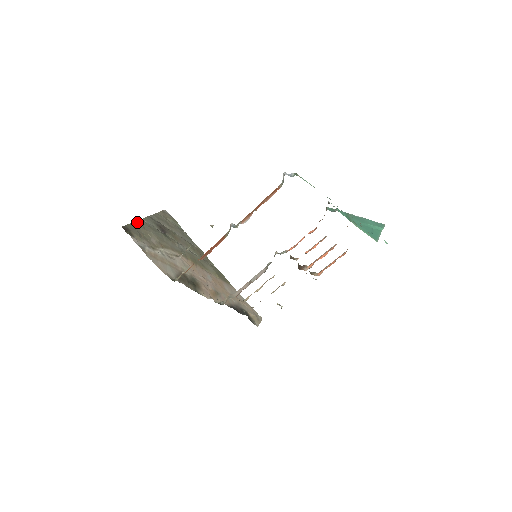
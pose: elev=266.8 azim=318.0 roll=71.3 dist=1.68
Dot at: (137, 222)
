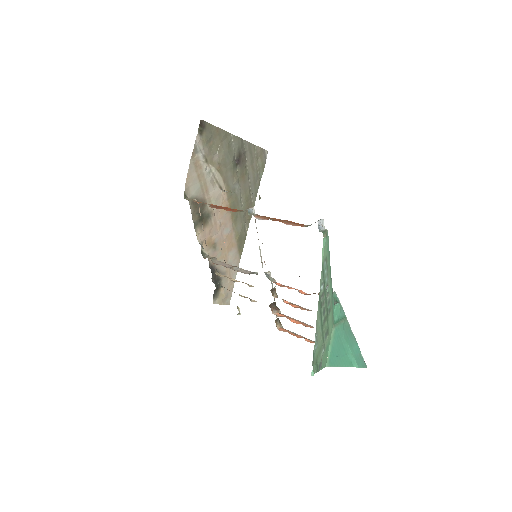
Dot at: (222, 131)
